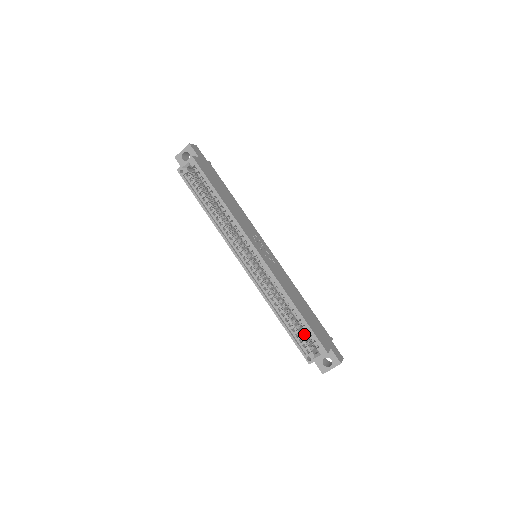
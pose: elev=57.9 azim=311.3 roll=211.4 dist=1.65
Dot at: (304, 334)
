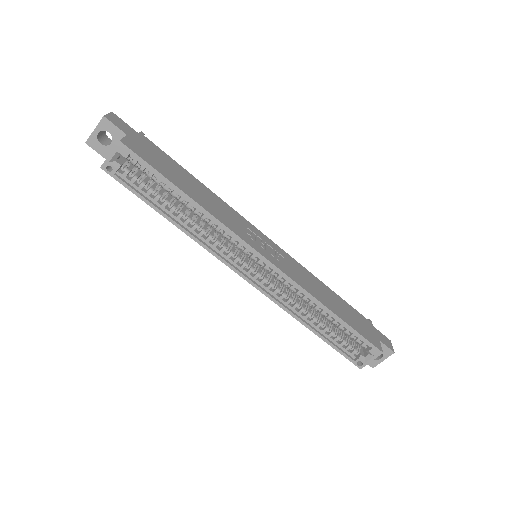
Dot at: (344, 334)
